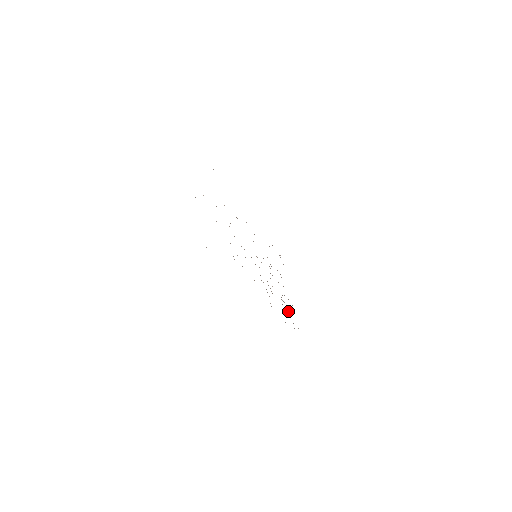
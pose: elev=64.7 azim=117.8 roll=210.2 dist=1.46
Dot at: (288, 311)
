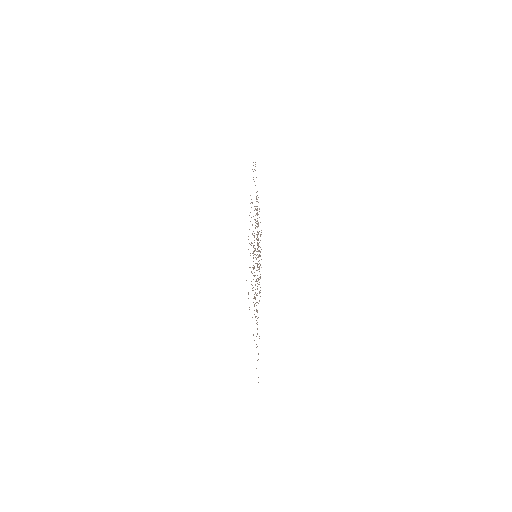
Dot at: (259, 246)
